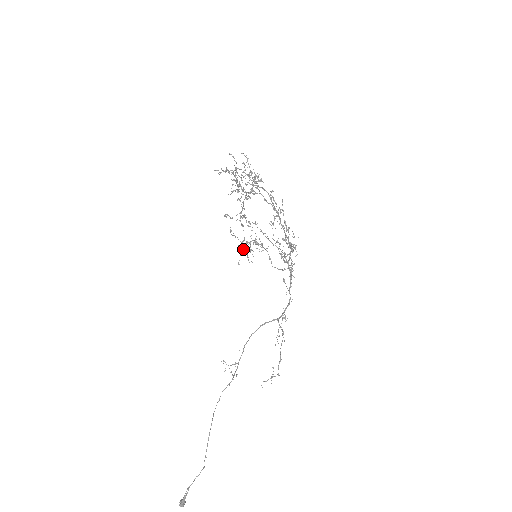
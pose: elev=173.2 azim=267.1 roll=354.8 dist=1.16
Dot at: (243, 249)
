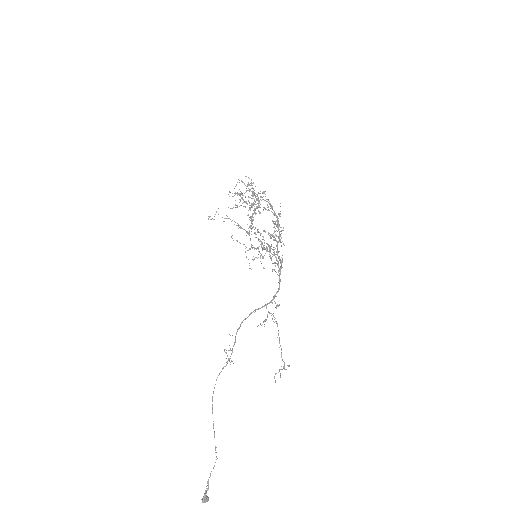
Dot at: occluded
